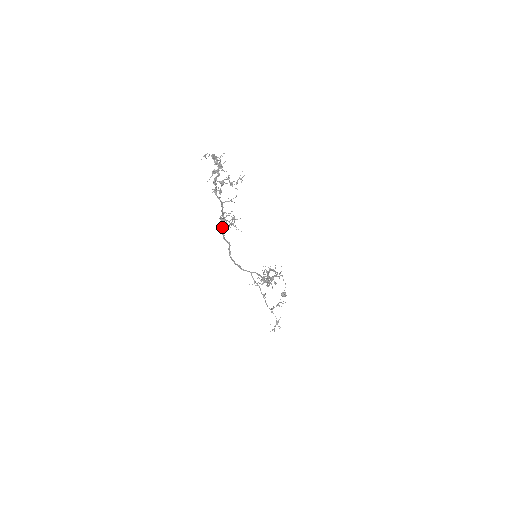
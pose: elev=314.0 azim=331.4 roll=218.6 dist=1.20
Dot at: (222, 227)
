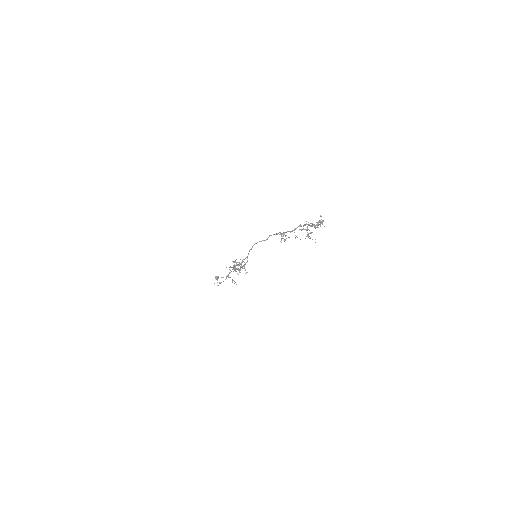
Dot at: (277, 234)
